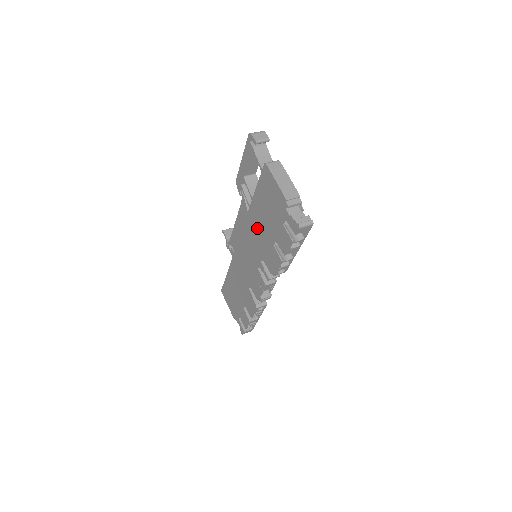
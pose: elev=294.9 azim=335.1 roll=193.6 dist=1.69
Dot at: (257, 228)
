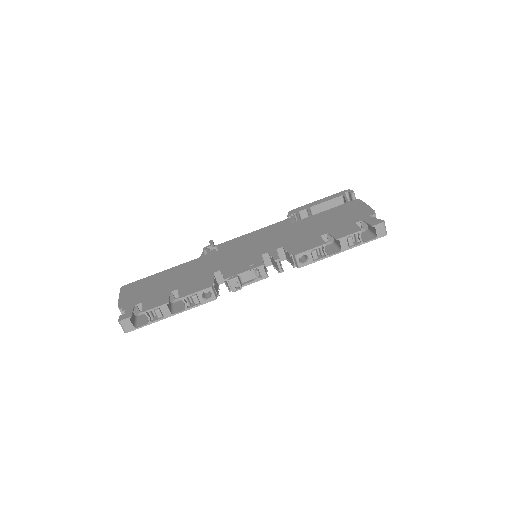
Dot at: (299, 230)
